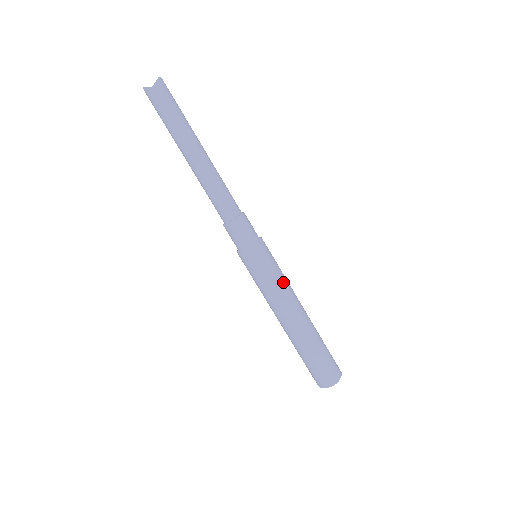
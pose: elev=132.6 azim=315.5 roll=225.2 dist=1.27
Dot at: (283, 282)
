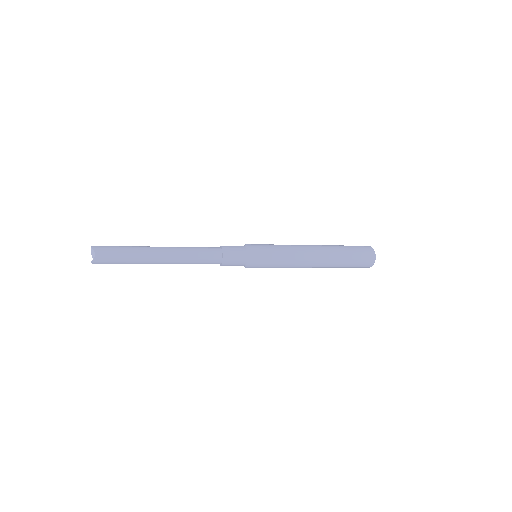
Dot at: (285, 247)
